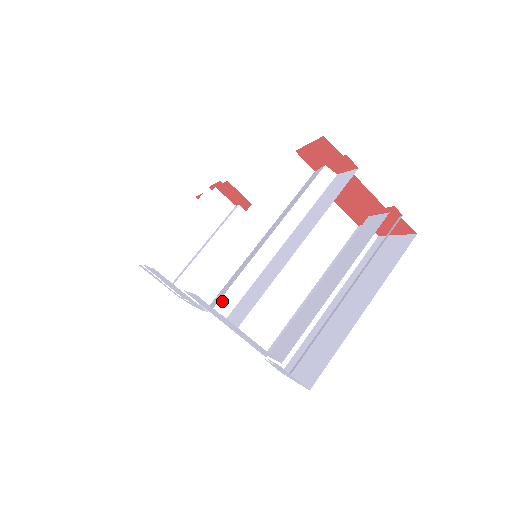
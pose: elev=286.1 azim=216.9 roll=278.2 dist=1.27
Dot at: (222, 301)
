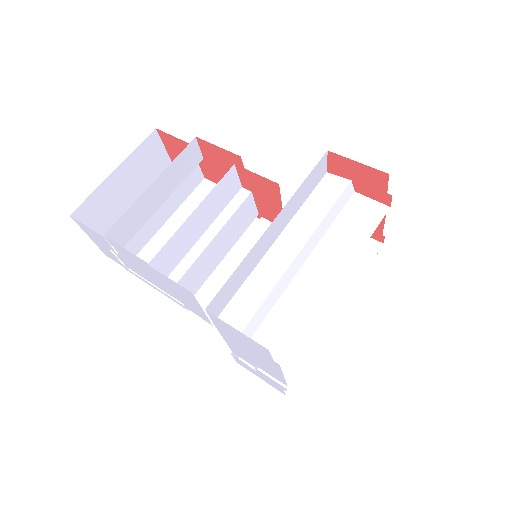
Dot at: (248, 327)
